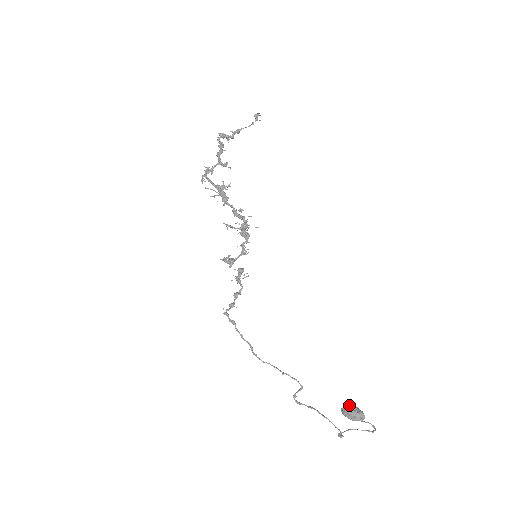
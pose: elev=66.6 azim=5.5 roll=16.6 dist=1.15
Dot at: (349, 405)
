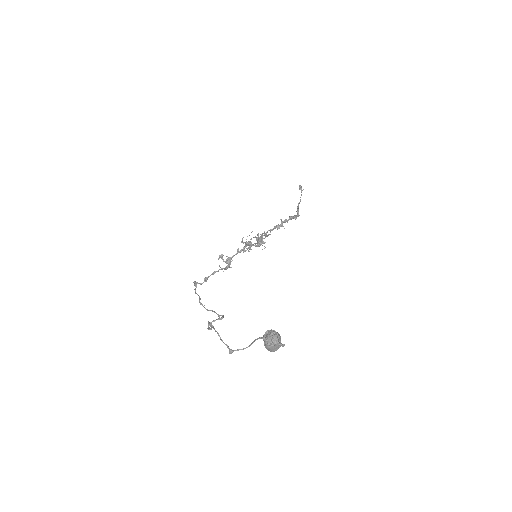
Dot at: occluded
